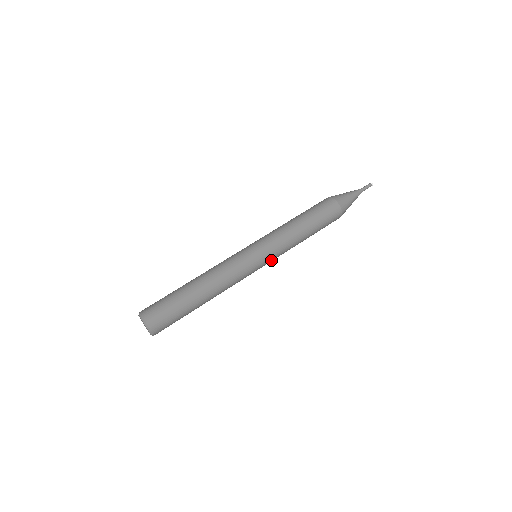
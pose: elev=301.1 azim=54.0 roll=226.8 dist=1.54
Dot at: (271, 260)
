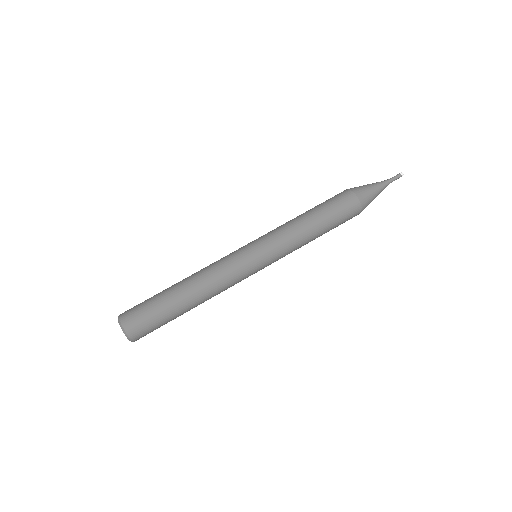
Dot at: occluded
